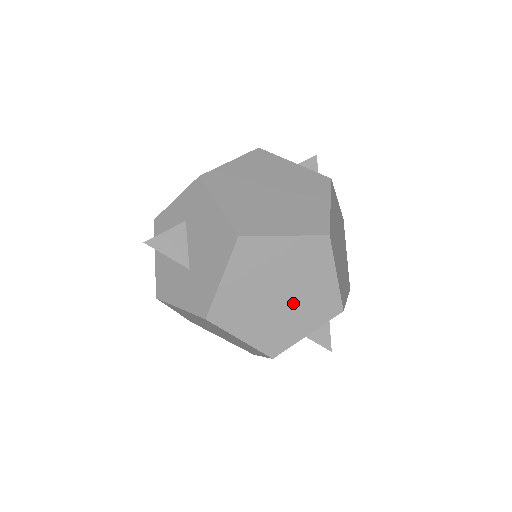
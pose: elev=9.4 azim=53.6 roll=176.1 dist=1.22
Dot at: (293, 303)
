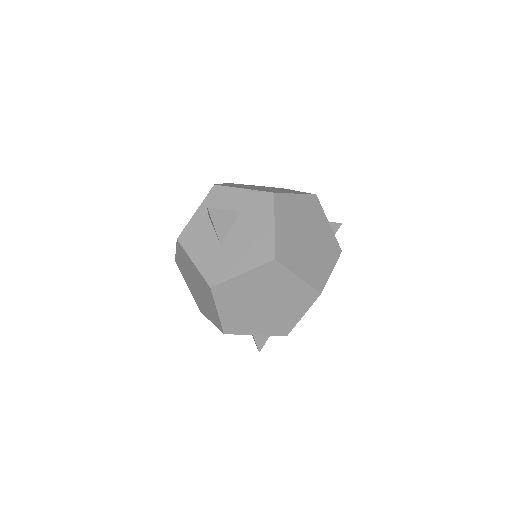
Dot at: (266, 313)
